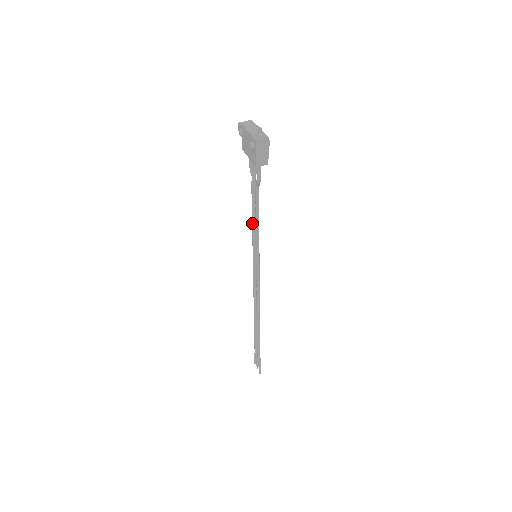
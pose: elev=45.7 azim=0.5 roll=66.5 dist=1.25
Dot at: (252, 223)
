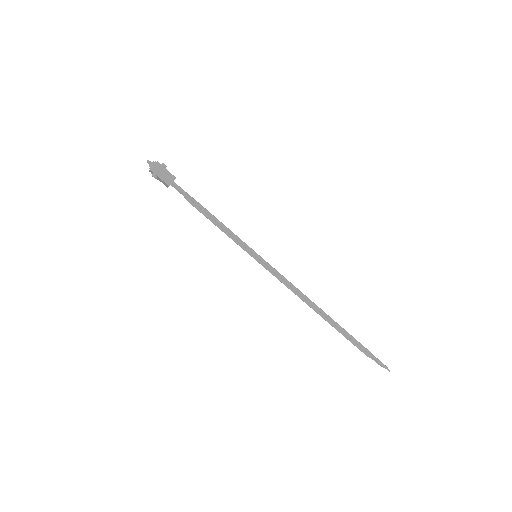
Dot at: (222, 231)
